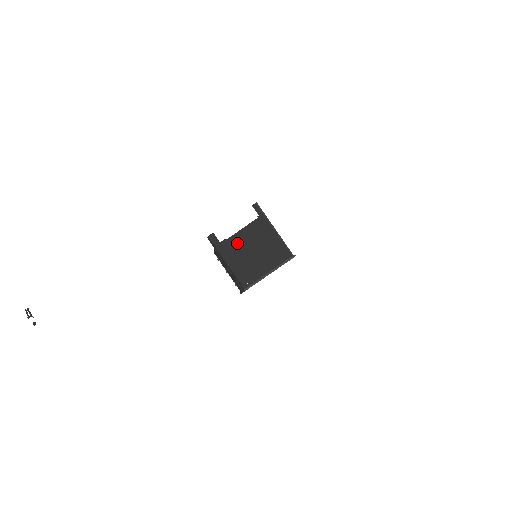
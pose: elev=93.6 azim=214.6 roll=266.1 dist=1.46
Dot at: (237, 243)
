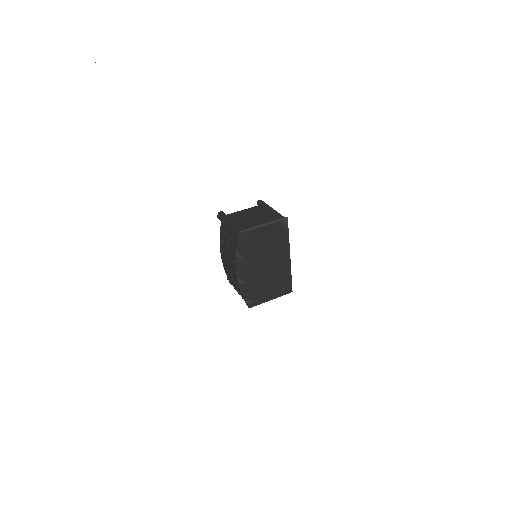
Dot at: (240, 214)
